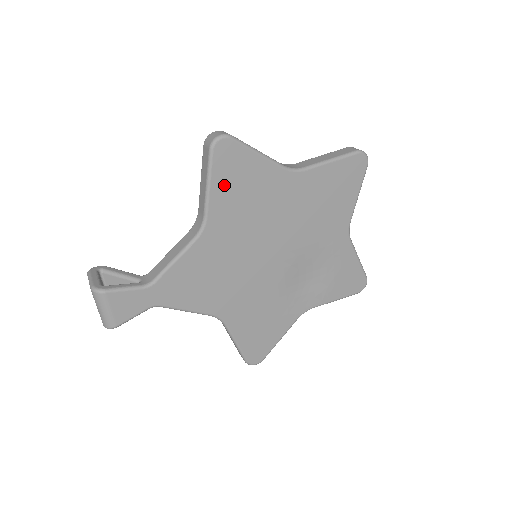
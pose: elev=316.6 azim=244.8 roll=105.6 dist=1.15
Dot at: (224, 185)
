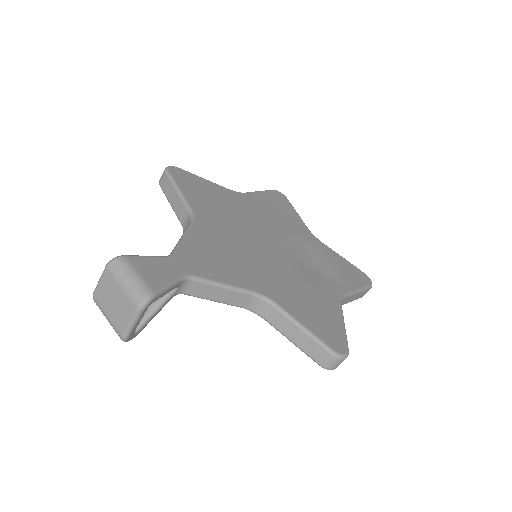
Dot at: (191, 191)
